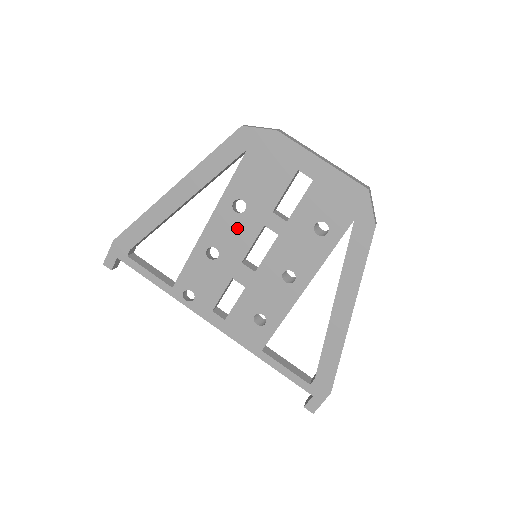
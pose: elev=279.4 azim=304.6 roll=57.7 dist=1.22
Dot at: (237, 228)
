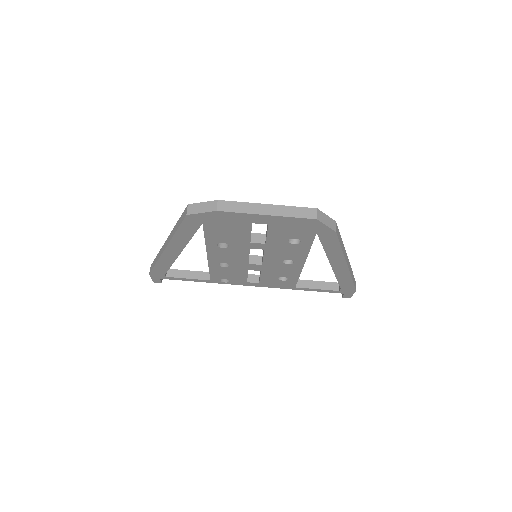
Dot at: (231, 253)
